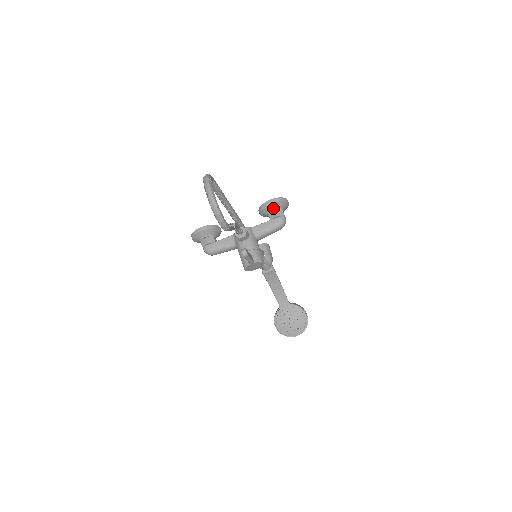
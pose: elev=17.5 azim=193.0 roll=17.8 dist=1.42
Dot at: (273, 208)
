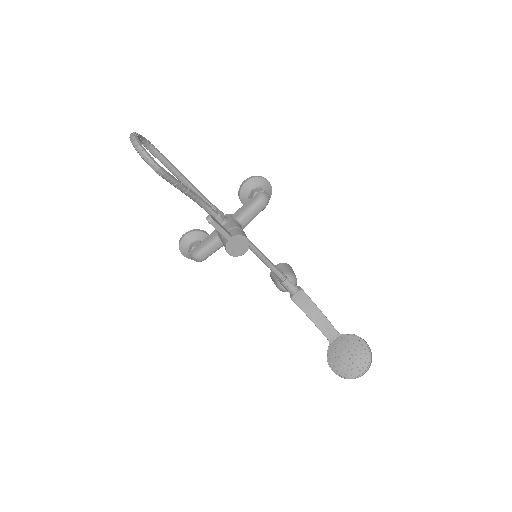
Dot at: (250, 188)
